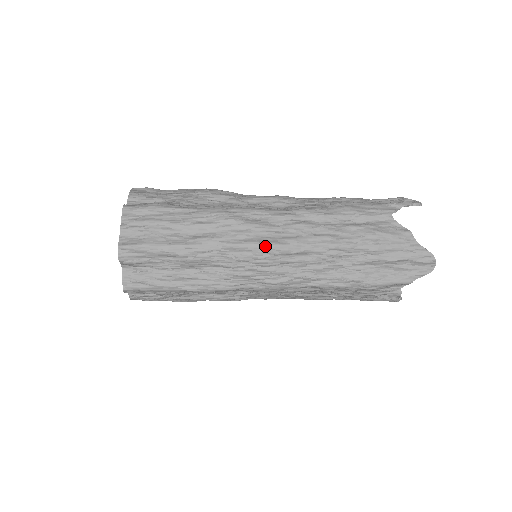
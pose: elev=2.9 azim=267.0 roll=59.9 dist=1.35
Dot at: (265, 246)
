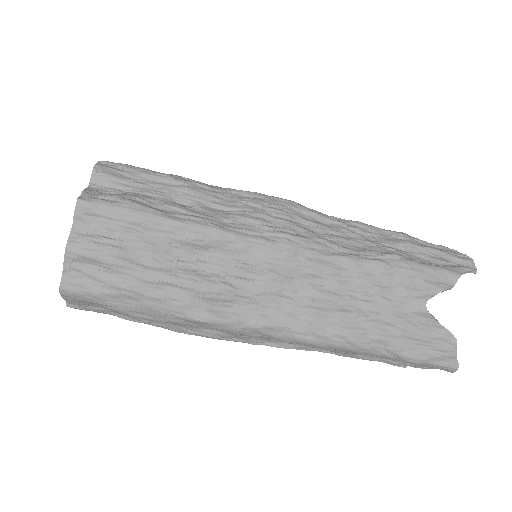
Dot at: (278, 197)
